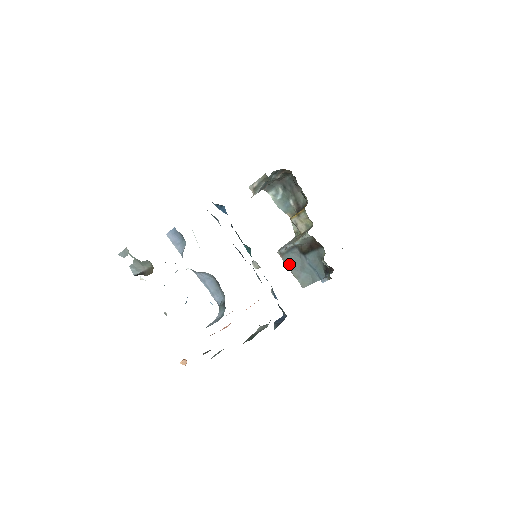
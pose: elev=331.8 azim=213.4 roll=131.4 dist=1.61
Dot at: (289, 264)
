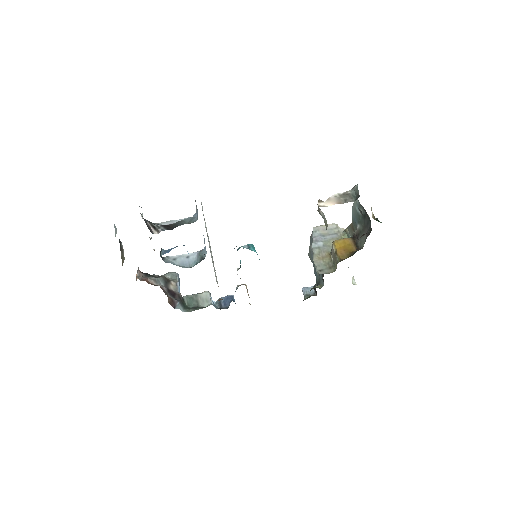
Dot at: (311, 242)
